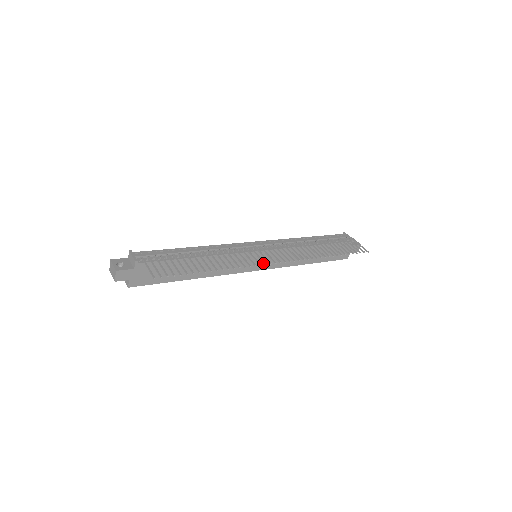
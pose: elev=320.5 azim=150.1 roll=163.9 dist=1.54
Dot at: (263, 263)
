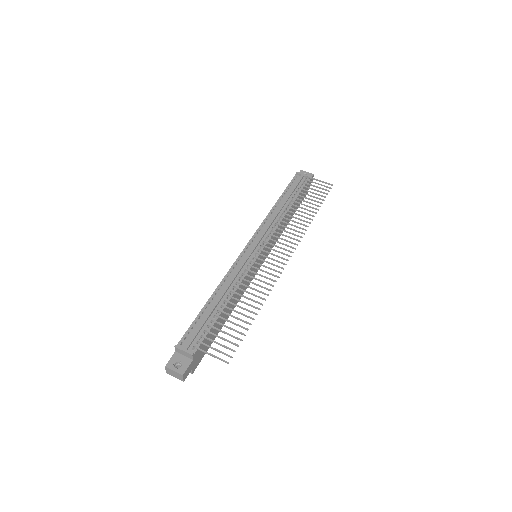
Dot at: (263, 257)
